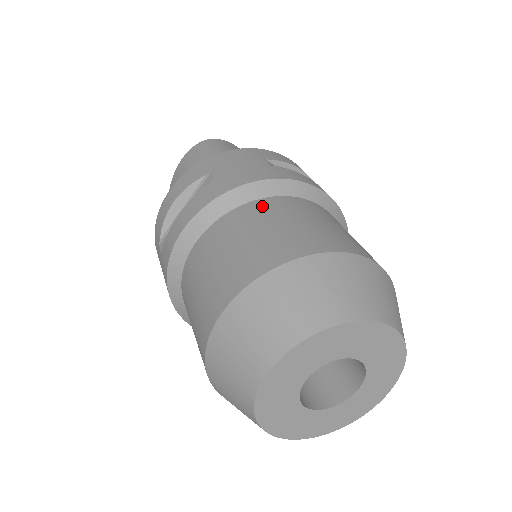
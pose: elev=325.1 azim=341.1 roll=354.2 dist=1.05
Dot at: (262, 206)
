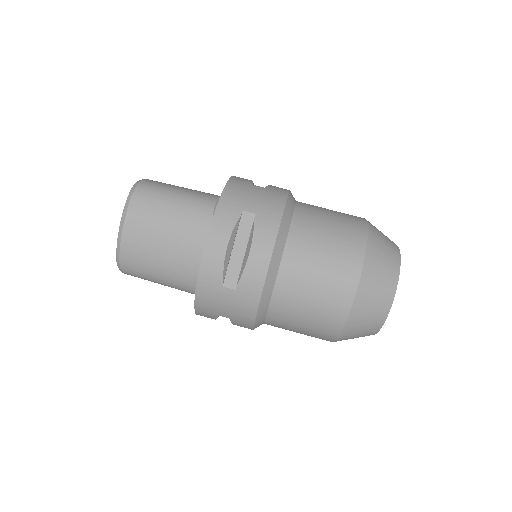
Dot at: (303, 217)
